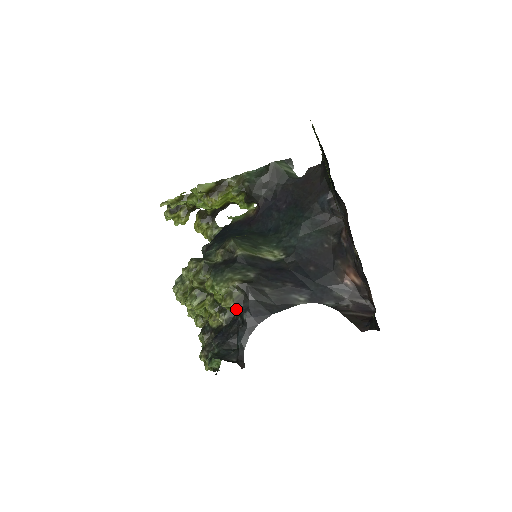
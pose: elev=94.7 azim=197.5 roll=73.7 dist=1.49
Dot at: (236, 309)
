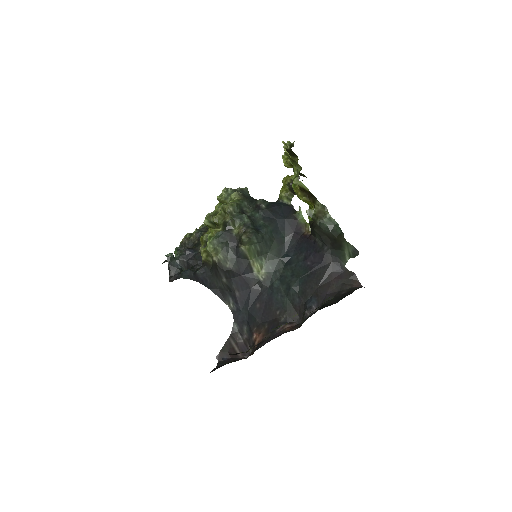
Dot at: (203, 262)
